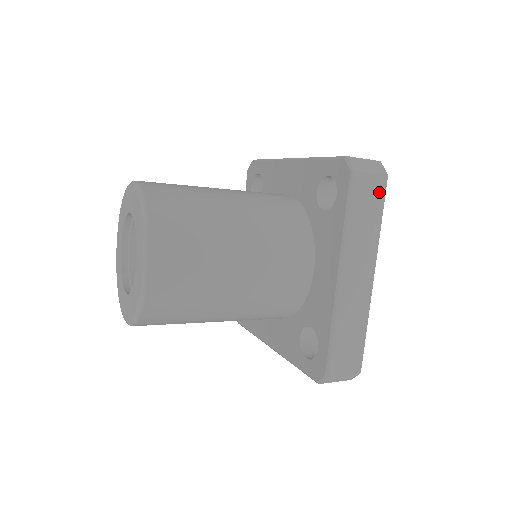
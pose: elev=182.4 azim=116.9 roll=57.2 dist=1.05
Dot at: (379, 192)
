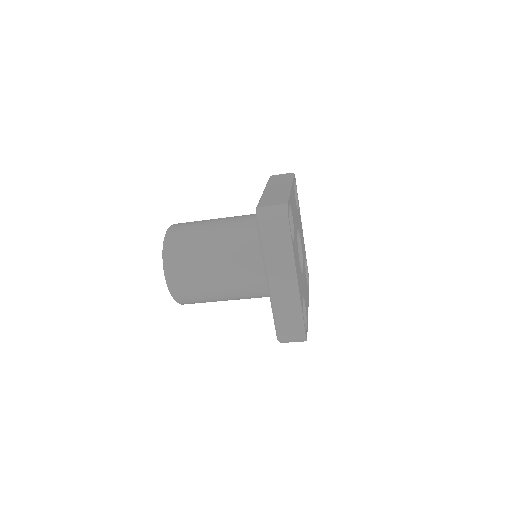
Dot at: (282, 228)
